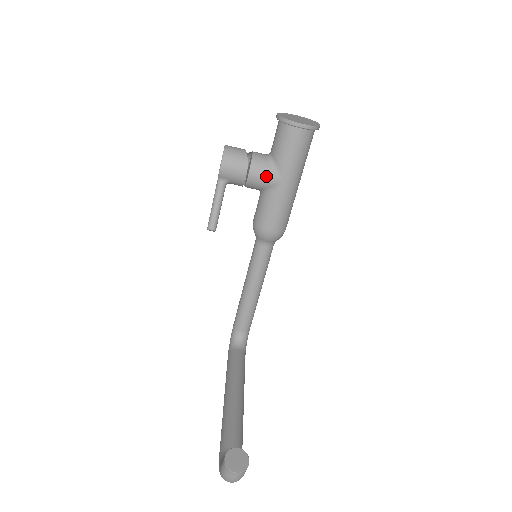
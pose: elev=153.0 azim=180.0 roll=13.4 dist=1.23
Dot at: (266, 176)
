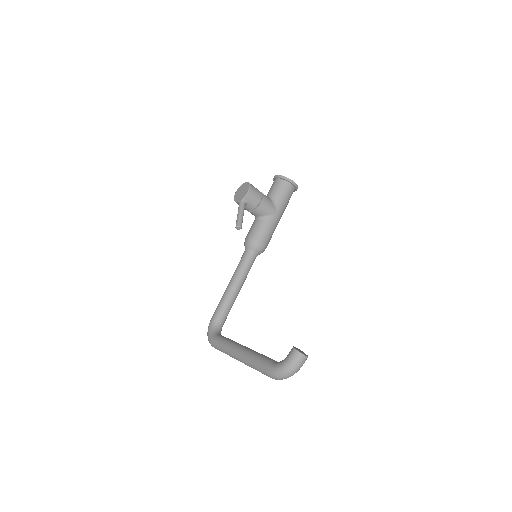
Dot at: (270, 206)
